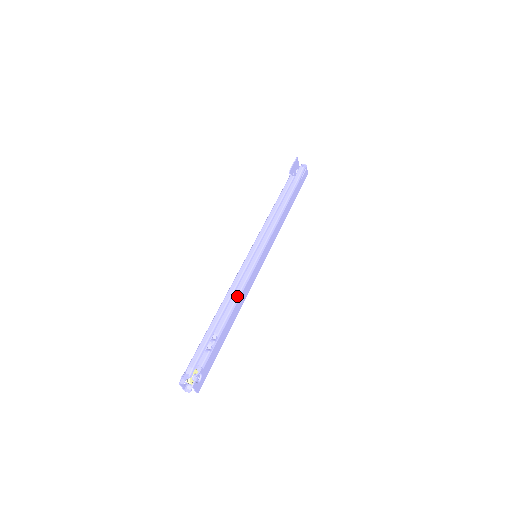
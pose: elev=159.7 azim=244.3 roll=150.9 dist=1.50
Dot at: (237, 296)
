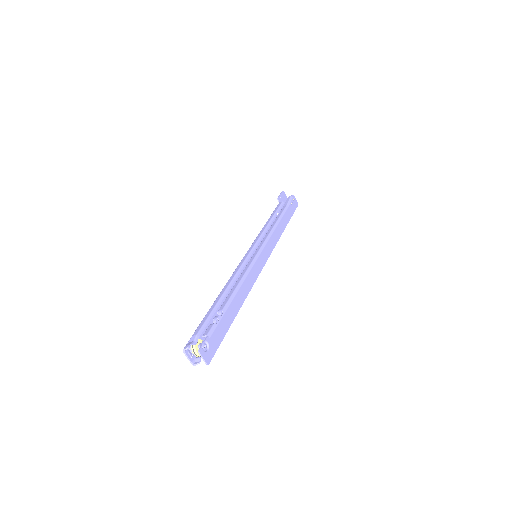
Dot at: (239, 281)
